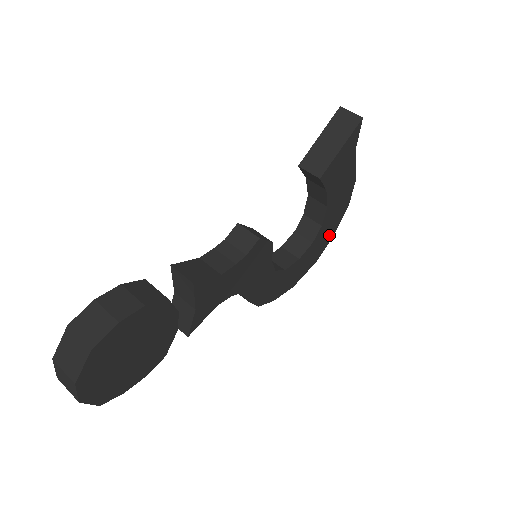
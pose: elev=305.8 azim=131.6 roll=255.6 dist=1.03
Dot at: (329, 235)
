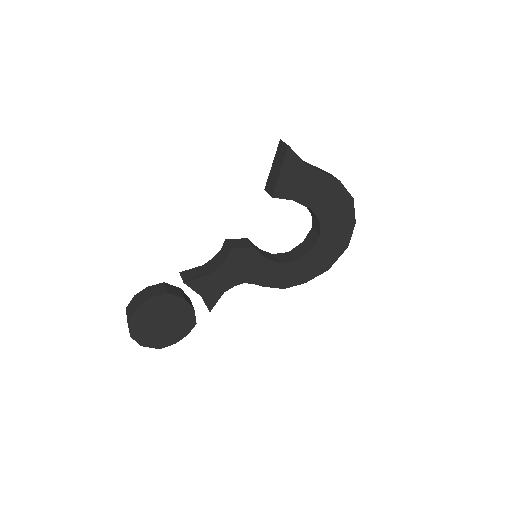
Dot at: (346, 225)
